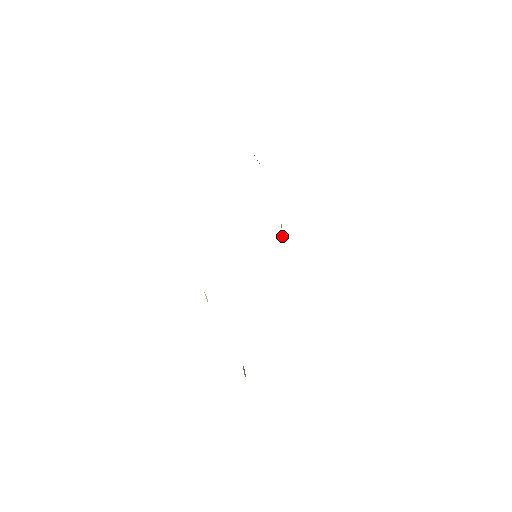
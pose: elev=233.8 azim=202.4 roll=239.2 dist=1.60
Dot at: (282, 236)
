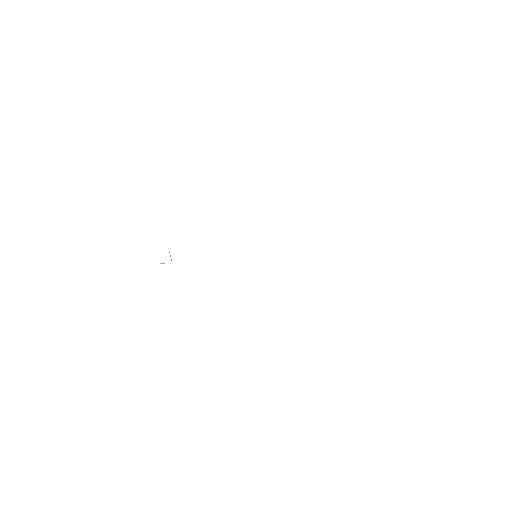
Dot at: occluded
